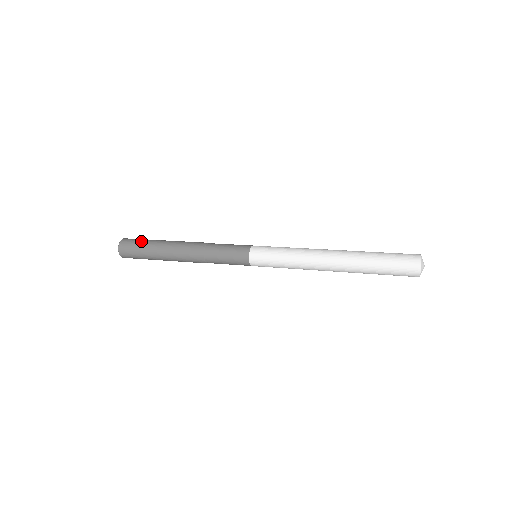
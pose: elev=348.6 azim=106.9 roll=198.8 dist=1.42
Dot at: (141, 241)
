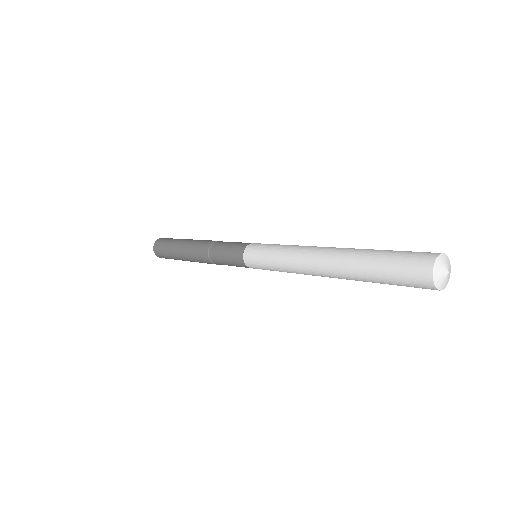
Dot at: occluded
